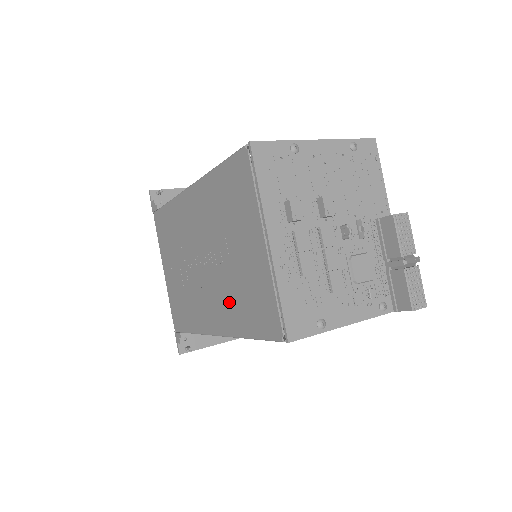
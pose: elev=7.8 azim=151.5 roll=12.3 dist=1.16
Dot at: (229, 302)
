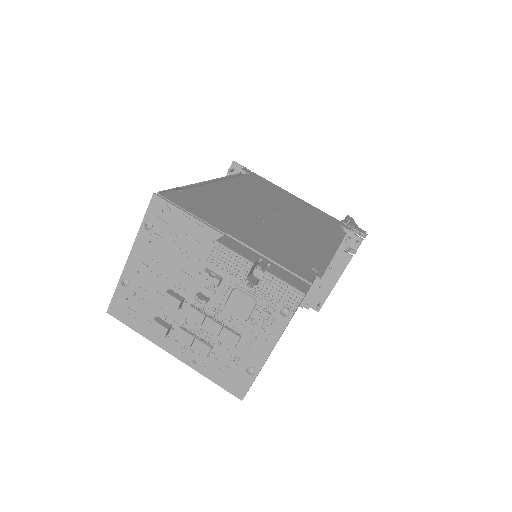
Dot at: occluded
